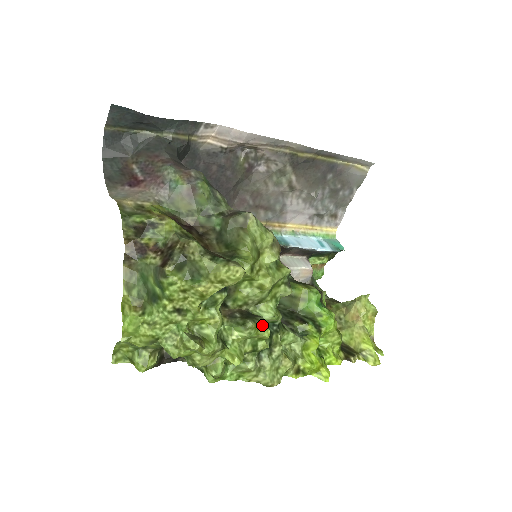
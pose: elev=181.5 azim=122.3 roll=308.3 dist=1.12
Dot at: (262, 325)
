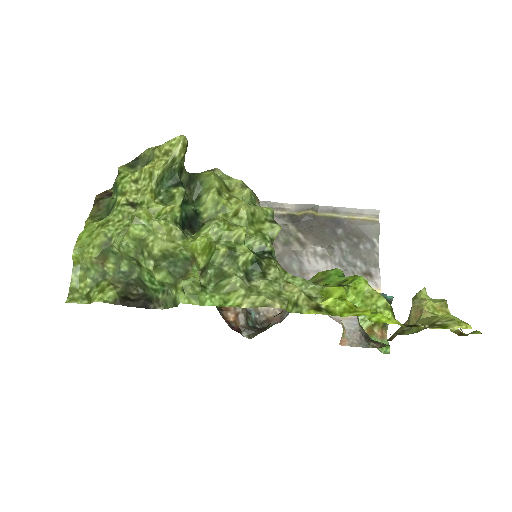
Dot at: (235, 225)
